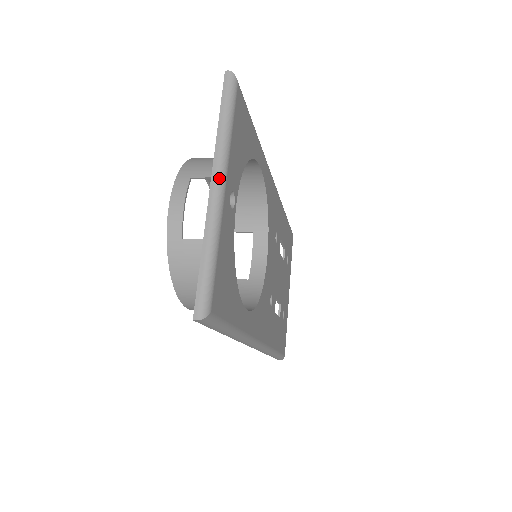
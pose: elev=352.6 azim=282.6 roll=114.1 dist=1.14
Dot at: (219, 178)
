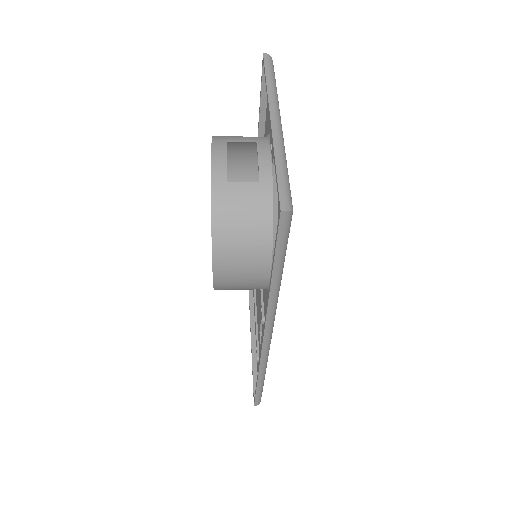
Dot at: (277, 115)
